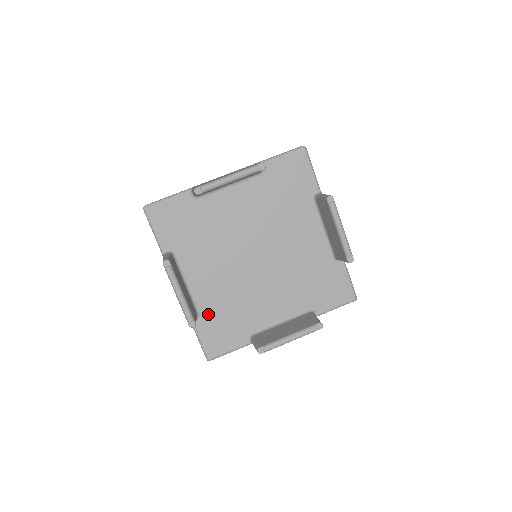
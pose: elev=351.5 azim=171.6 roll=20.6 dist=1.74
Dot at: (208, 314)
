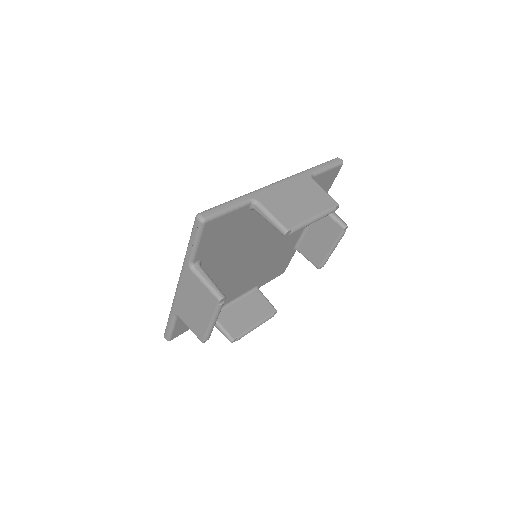
Dot at: (262, 280)
